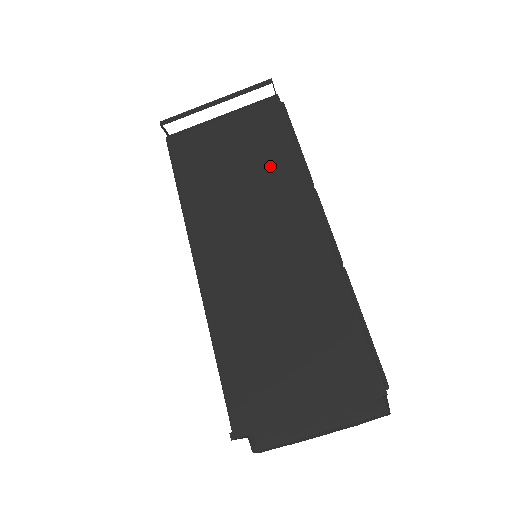
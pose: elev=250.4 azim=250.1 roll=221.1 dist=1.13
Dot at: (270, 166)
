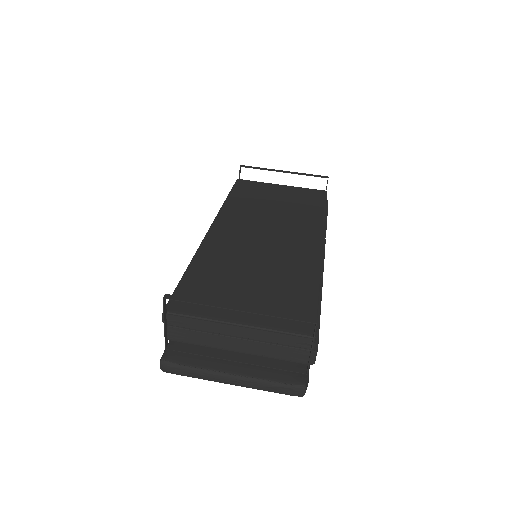
Dot at: (300, 212)
